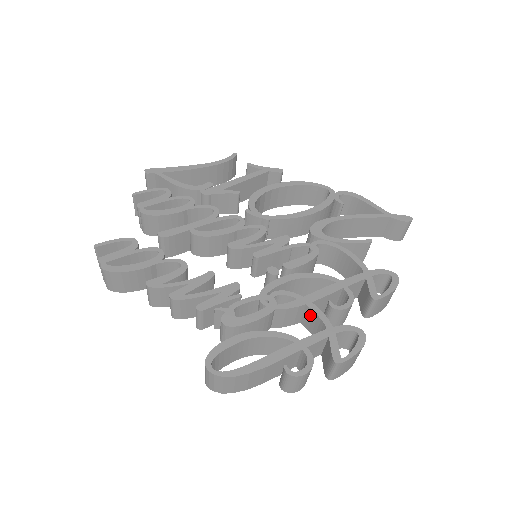
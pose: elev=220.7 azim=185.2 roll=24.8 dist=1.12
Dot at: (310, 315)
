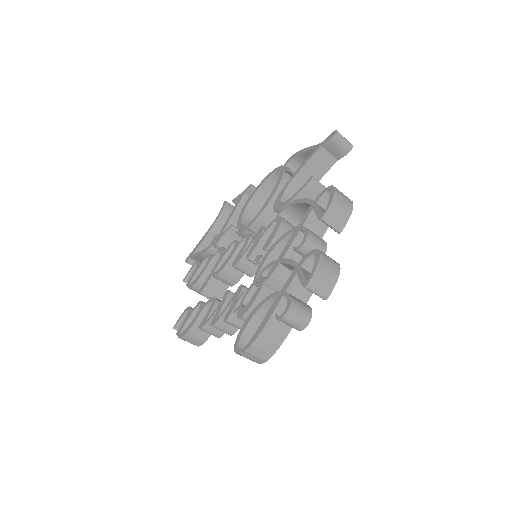
Dot at: (289, 267)
